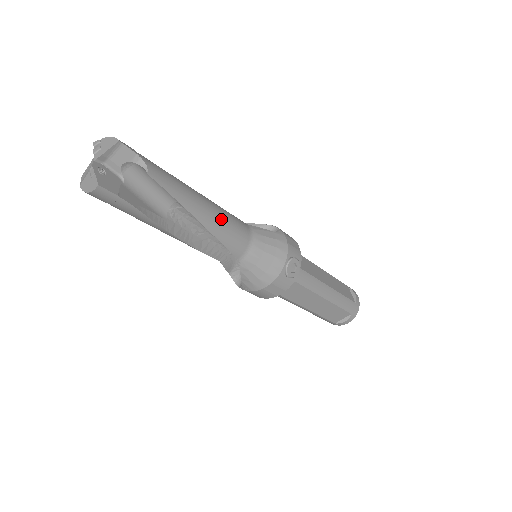
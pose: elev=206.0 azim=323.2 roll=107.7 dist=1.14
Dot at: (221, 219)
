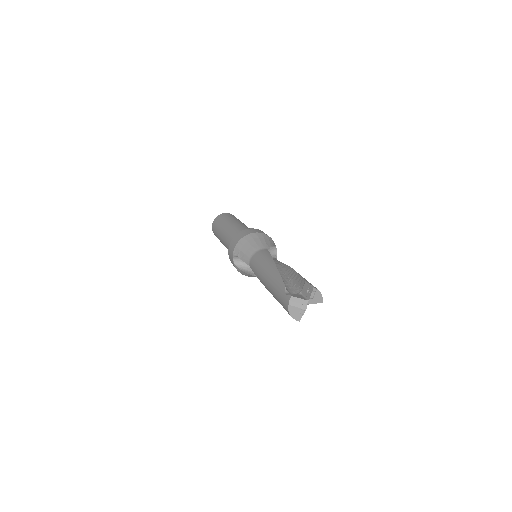
Dot at: occluded
